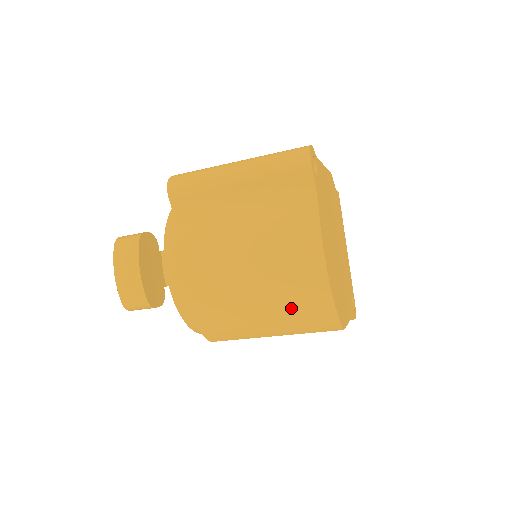
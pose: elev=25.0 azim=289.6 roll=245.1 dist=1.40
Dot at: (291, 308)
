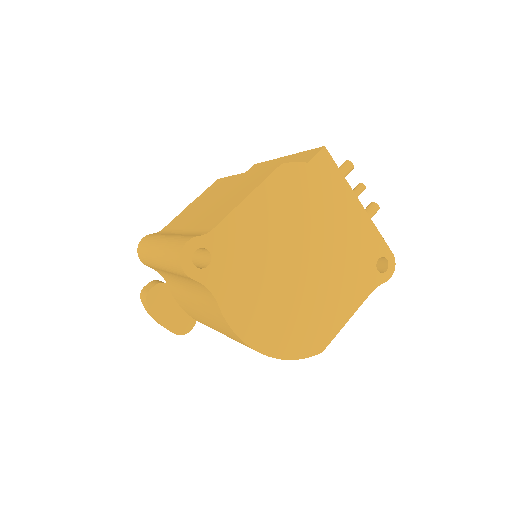
Dot at: occluded
